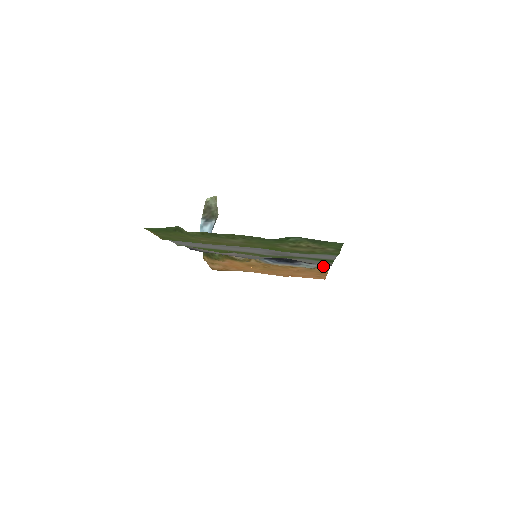
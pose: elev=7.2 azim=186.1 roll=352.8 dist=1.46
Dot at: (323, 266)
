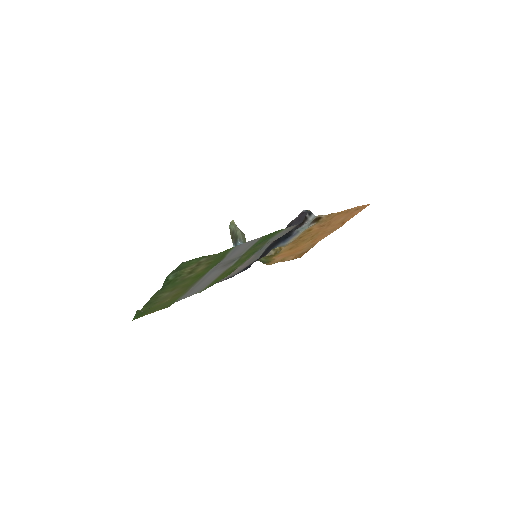
Dot at: (312, 220)
